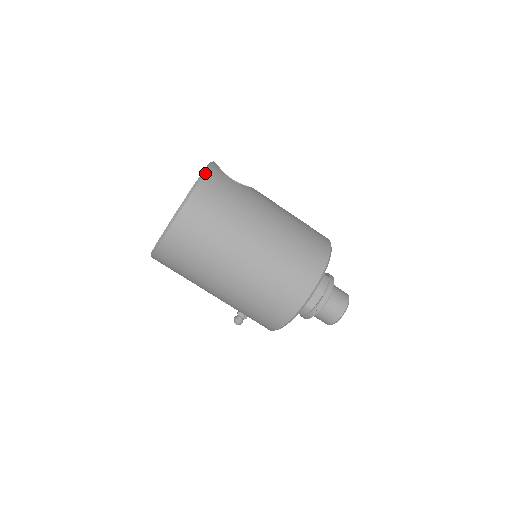
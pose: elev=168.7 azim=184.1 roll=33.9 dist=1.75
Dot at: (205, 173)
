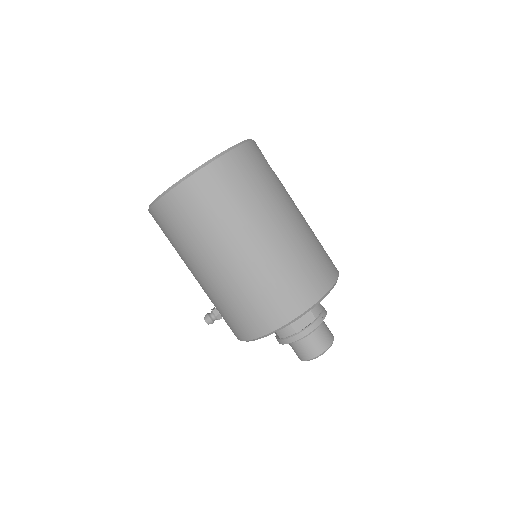
Dot at: (248, 141)
